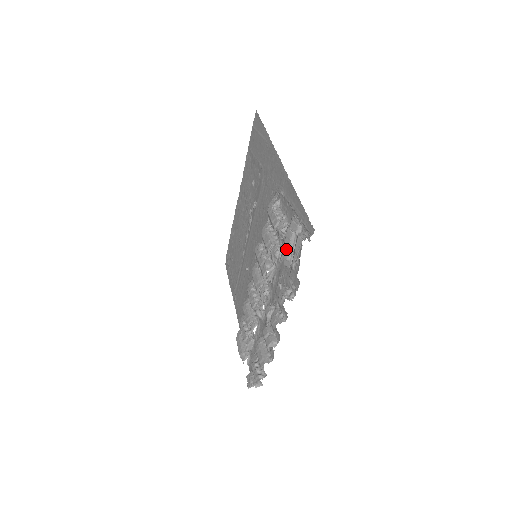
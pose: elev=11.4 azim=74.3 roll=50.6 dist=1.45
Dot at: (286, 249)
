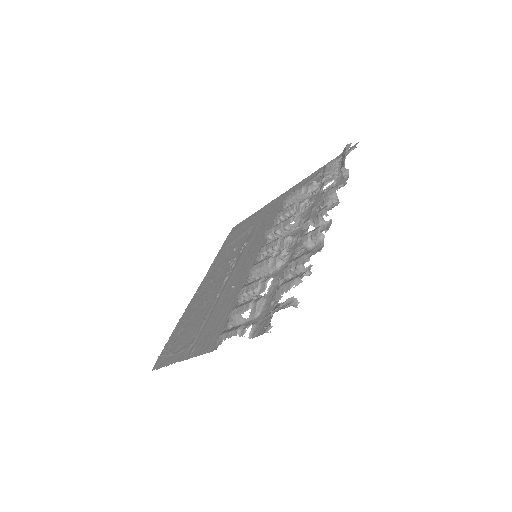
Dot at: (328, 170)
